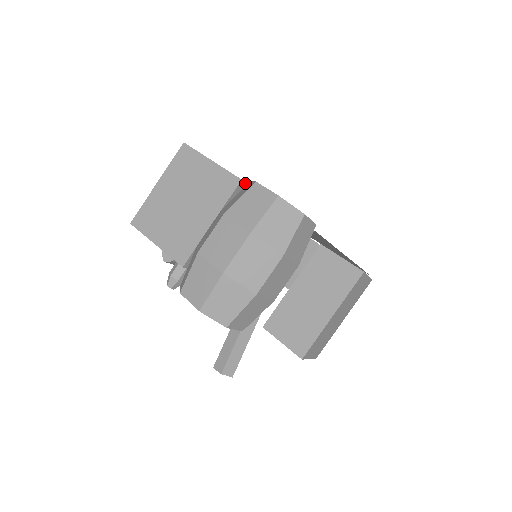
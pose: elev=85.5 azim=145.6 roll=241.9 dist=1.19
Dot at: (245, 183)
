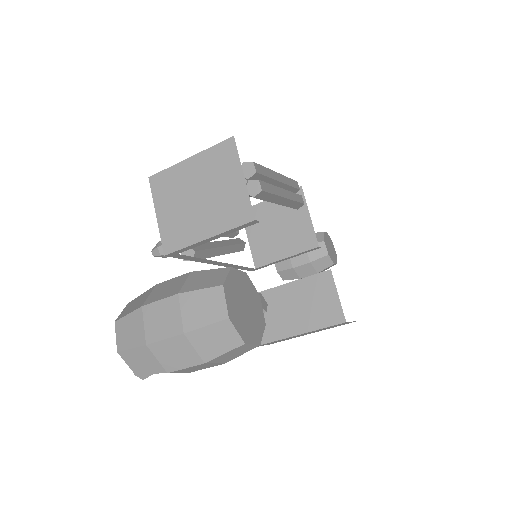
Dot at: occluded
